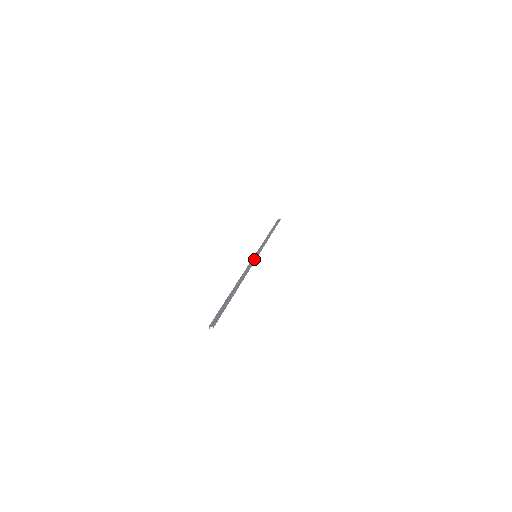
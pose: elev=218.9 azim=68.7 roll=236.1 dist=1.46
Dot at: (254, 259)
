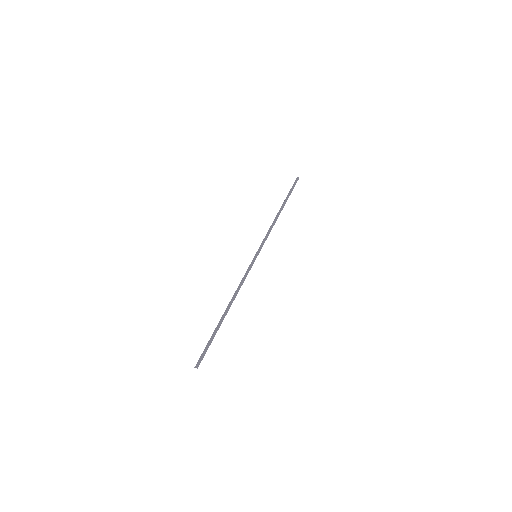
Dot at: (252, 263)
